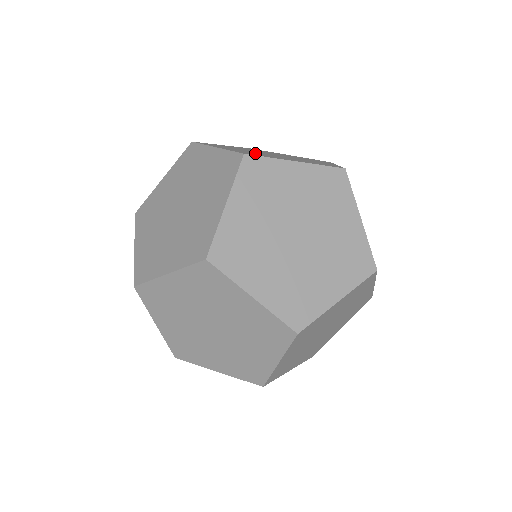
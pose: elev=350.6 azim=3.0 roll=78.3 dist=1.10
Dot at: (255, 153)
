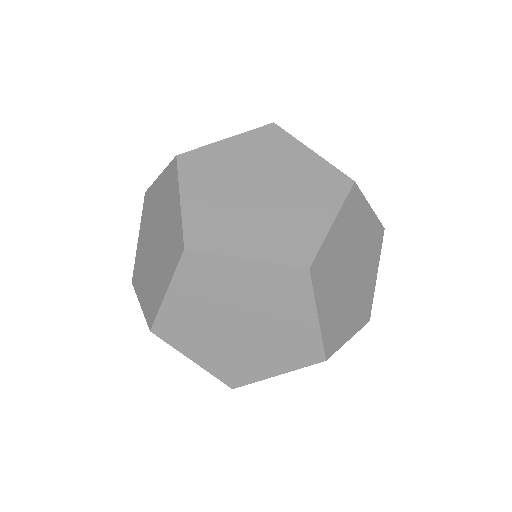
Dot at: occluded
